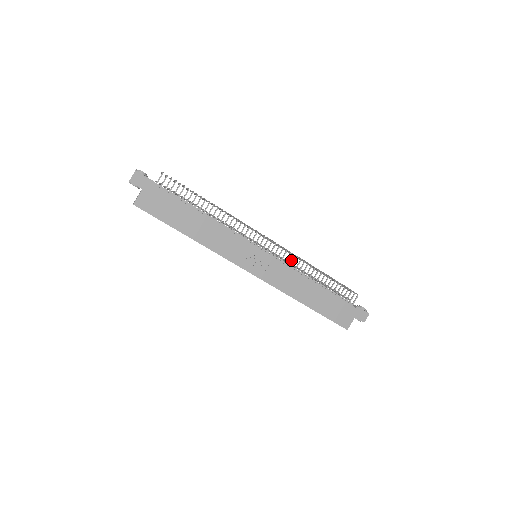
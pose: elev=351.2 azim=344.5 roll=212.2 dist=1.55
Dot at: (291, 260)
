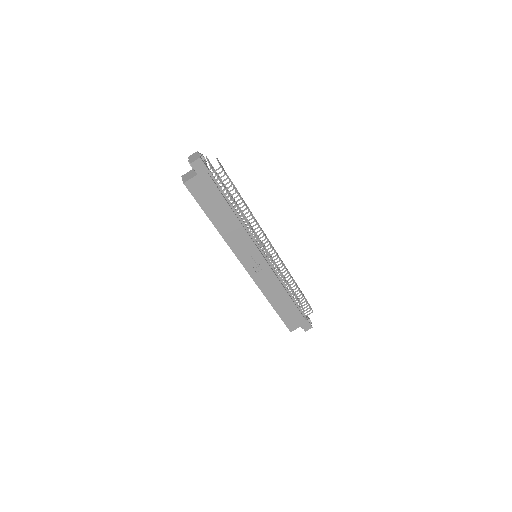
Dot at: occluded
